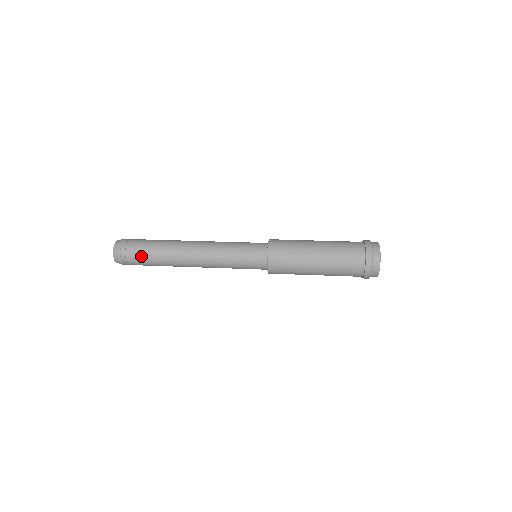
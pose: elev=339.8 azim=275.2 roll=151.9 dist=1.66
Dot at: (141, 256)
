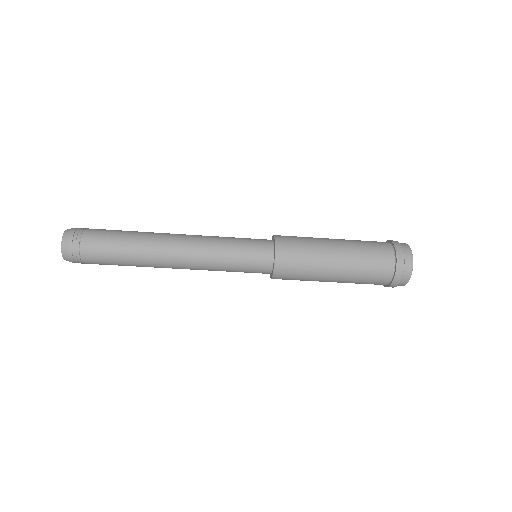
Dot at: (107, 230)
